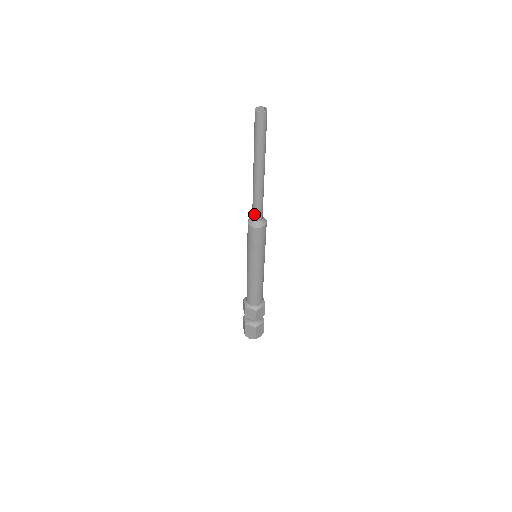
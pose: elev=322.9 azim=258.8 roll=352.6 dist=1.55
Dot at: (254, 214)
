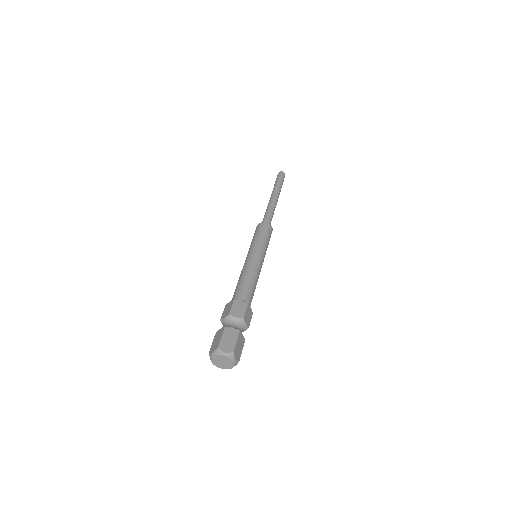
Dot at: (263, 220)
